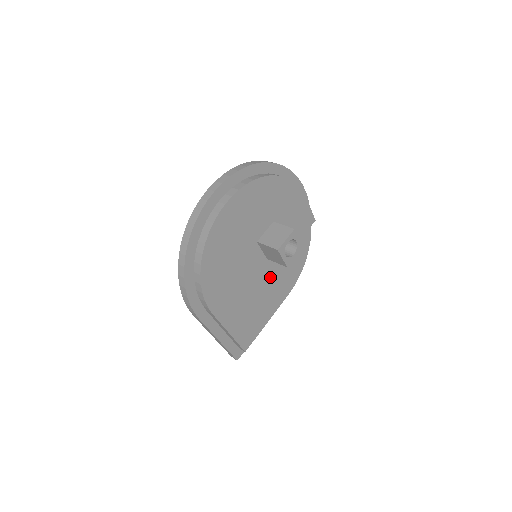
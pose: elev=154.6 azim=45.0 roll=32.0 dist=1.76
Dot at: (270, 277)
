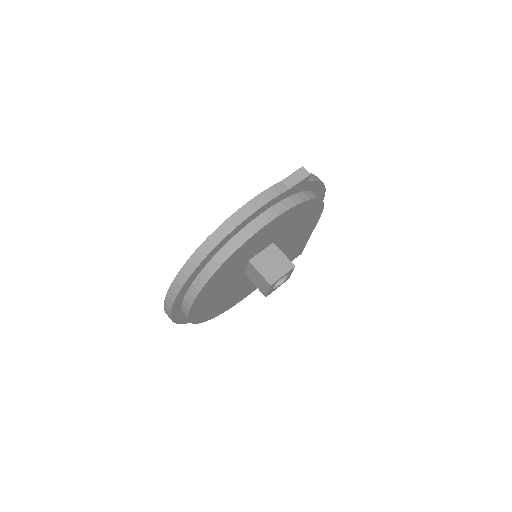
Dot at: (284, 246)
